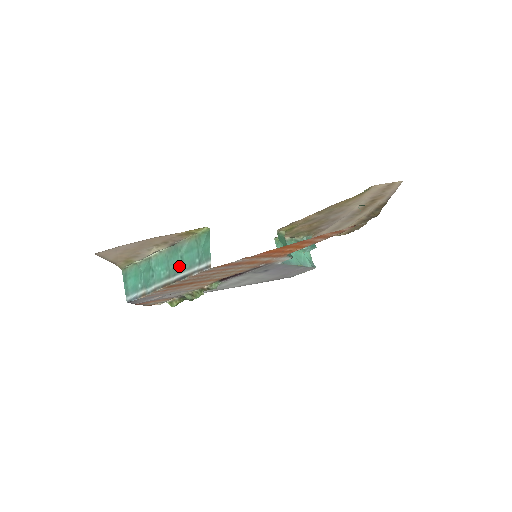
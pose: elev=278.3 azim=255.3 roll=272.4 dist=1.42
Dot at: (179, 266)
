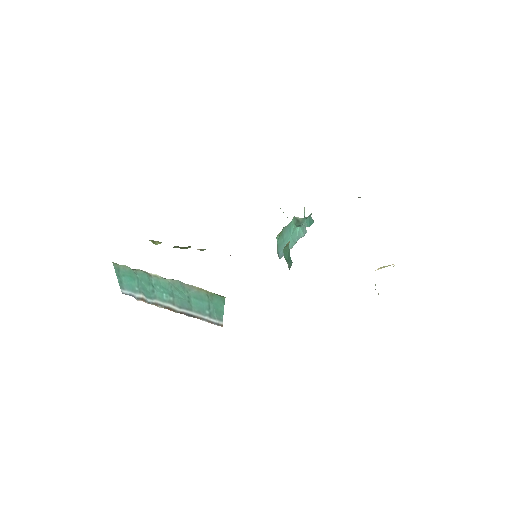
Dot at: (186, 303)
